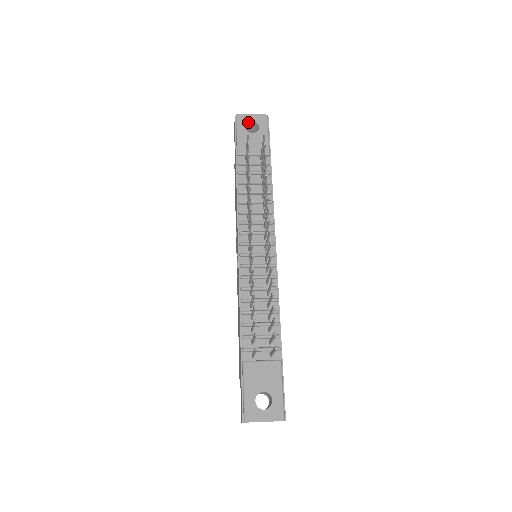
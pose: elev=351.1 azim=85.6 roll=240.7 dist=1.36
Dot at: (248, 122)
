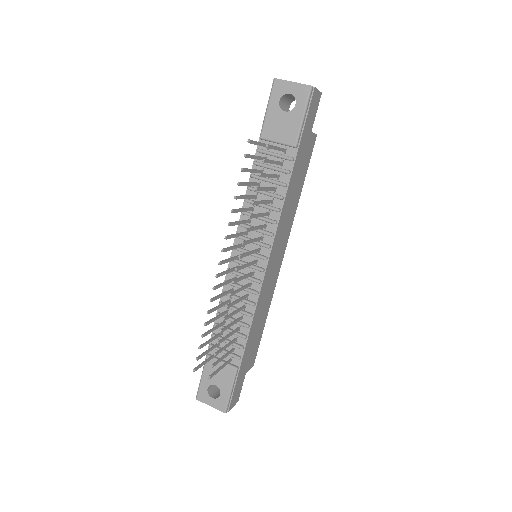
Dot at: (284, 93)
